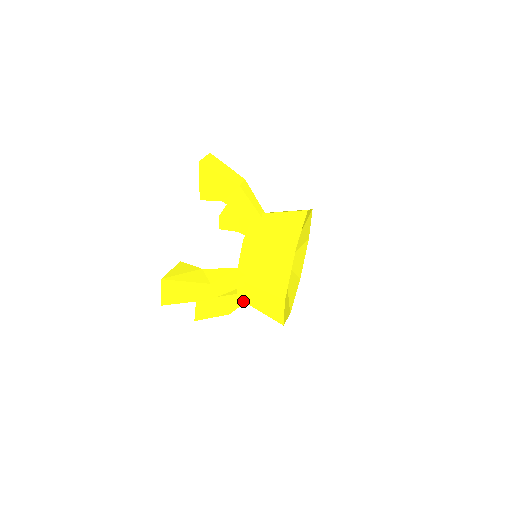
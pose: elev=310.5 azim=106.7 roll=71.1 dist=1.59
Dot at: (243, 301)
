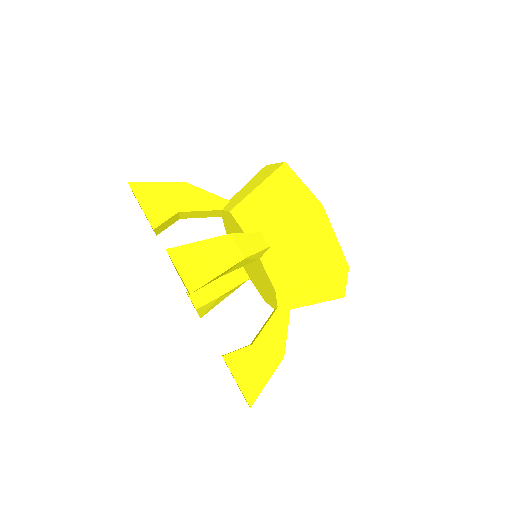
Dot at: occluded
